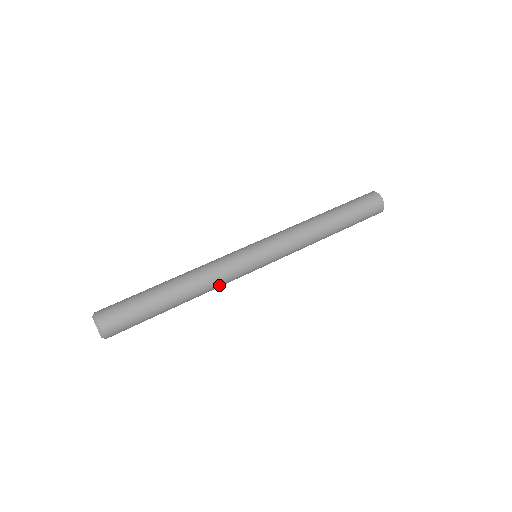
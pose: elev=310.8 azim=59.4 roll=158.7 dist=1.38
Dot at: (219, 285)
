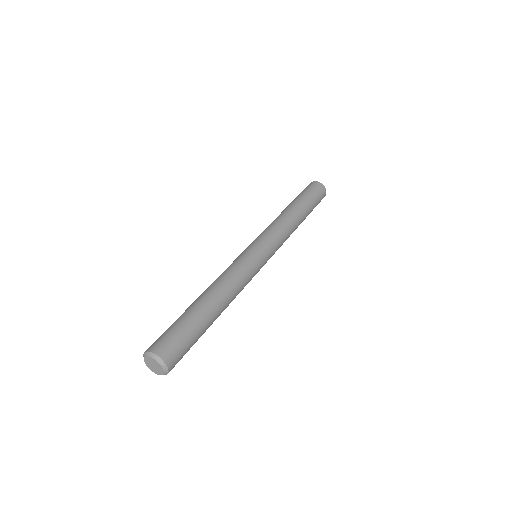
Dot at: (239, 280)
